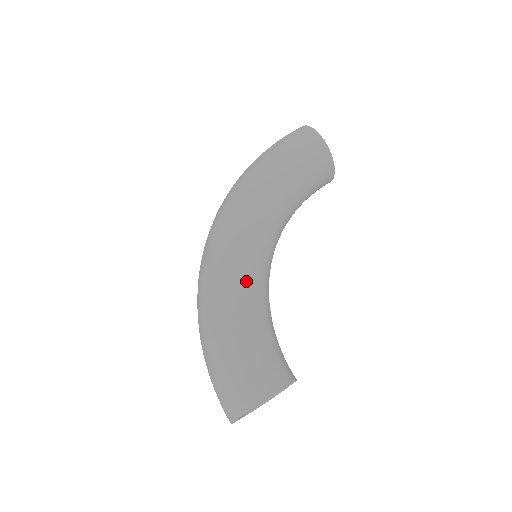
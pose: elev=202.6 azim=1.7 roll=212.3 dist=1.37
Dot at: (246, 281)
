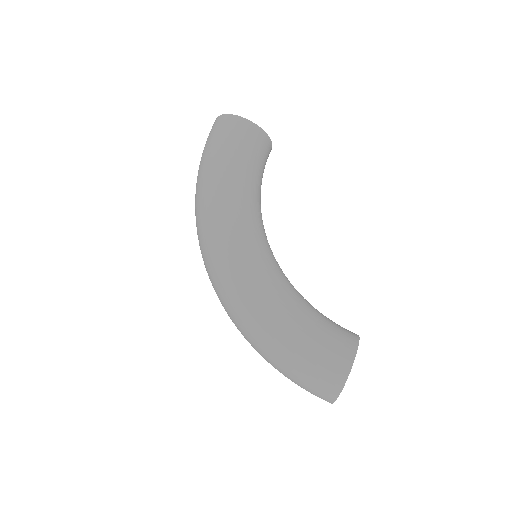
Dot at: (270, 285)
